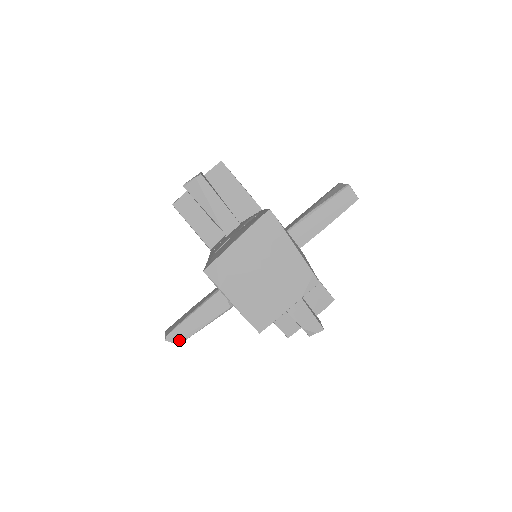
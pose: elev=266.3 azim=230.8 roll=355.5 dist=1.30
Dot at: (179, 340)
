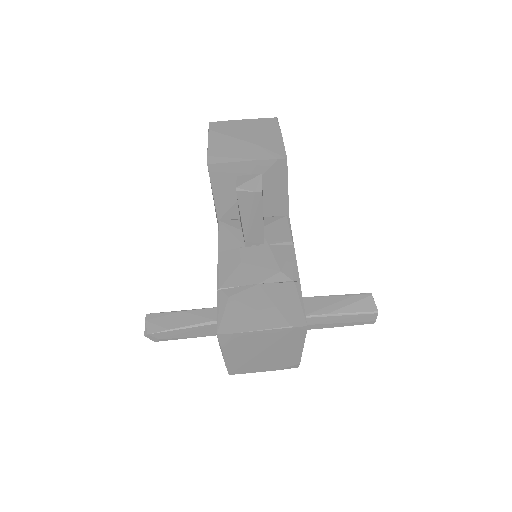
Dot at: (157, 340)
